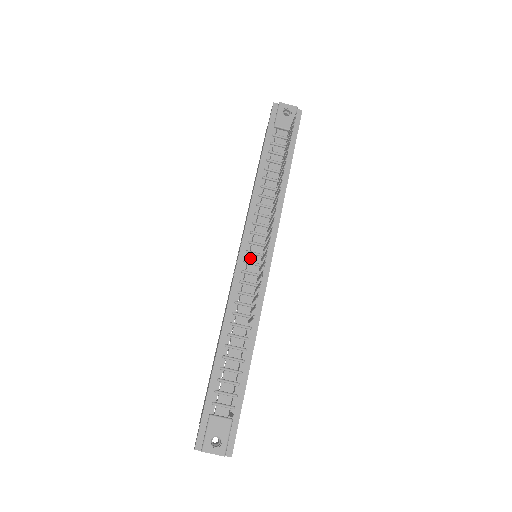
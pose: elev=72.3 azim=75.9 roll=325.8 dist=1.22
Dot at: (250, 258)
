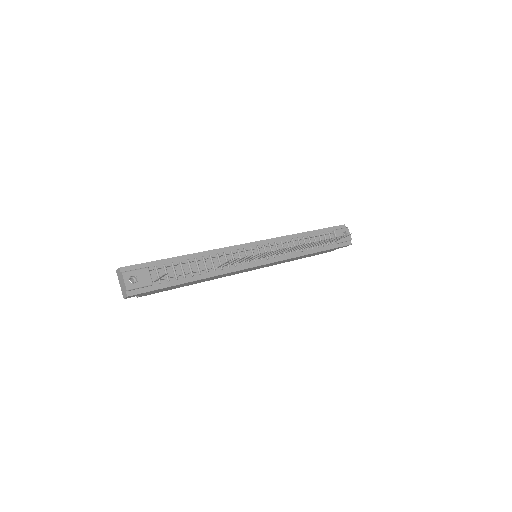
Dot at: (255, 250)
